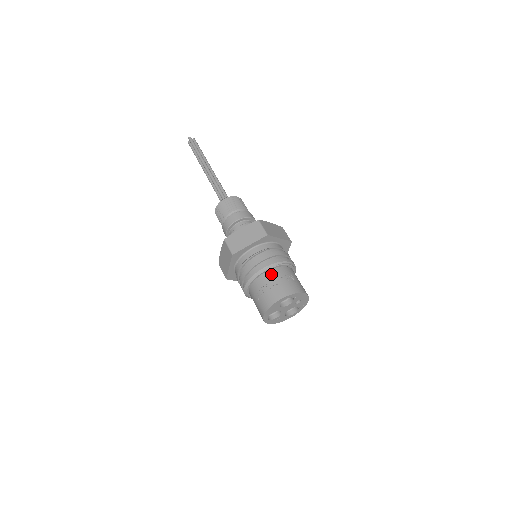
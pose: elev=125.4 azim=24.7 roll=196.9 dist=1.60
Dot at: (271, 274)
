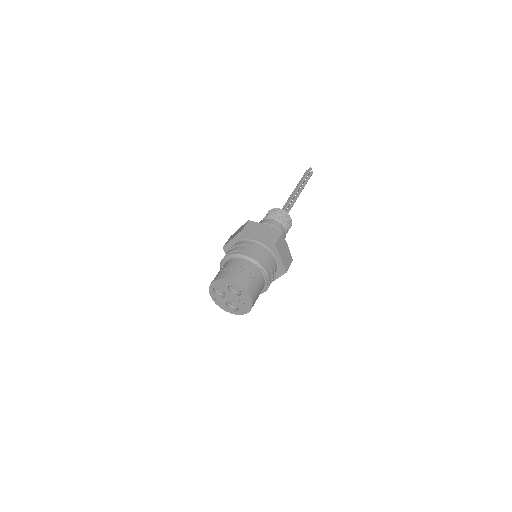
Dot at: (247, 265)
